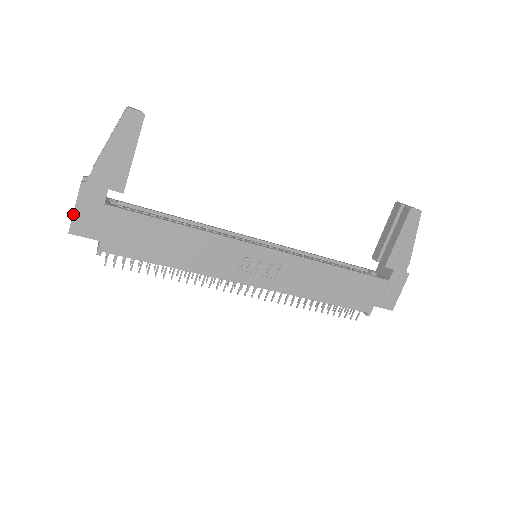
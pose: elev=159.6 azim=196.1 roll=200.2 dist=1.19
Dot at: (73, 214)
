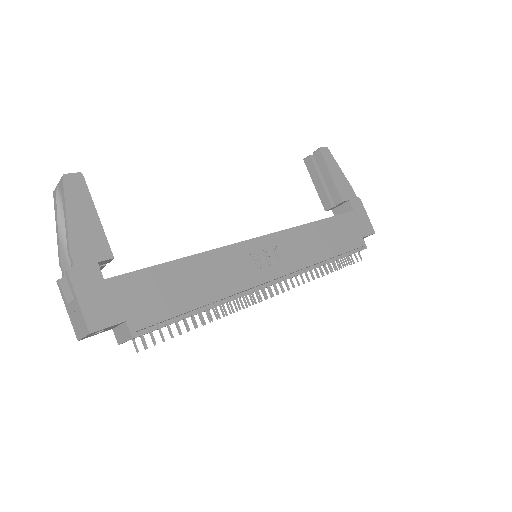
Dot at: (81, 309)
